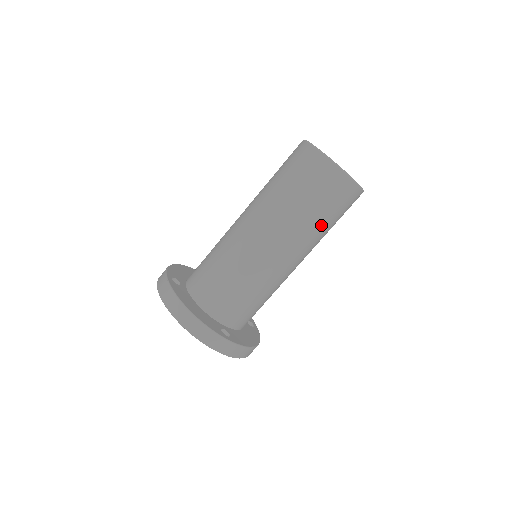
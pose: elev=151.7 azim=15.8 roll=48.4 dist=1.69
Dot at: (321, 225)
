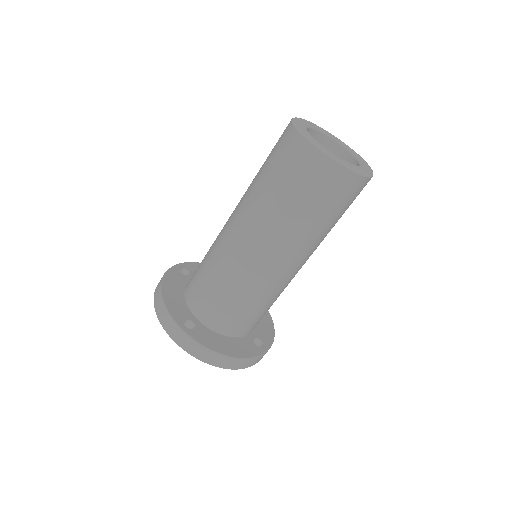
Dot at: occluded
